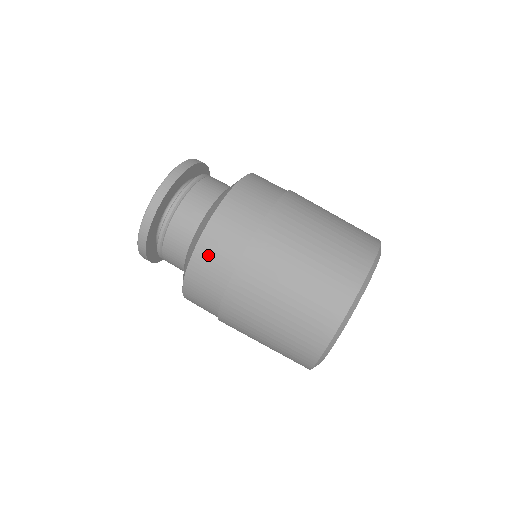
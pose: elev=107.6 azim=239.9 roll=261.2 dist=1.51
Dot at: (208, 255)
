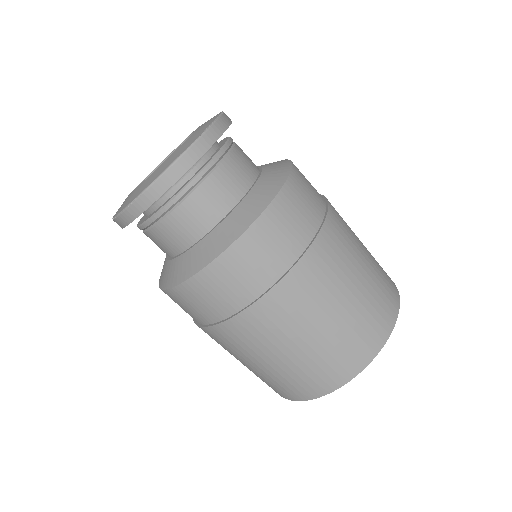
Dot at: (210, 287)
